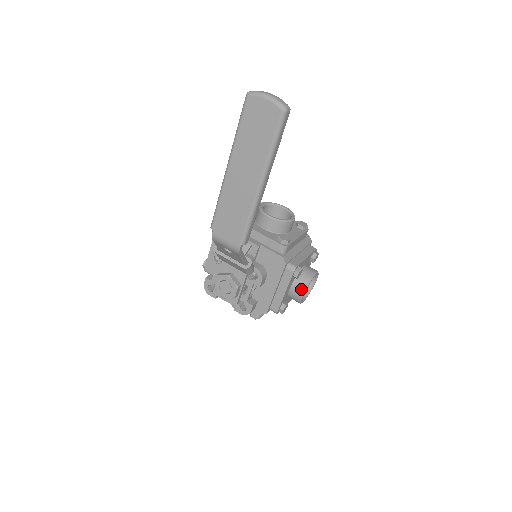
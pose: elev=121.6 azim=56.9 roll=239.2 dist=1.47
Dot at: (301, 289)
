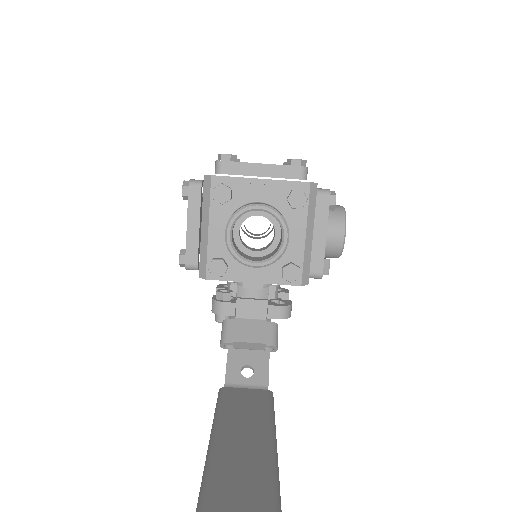
Dot at: occluded
